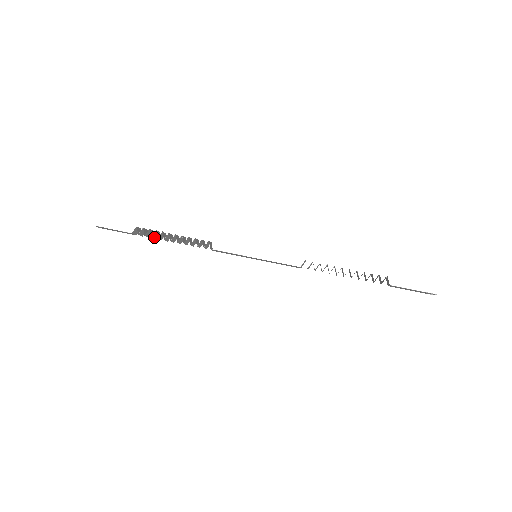
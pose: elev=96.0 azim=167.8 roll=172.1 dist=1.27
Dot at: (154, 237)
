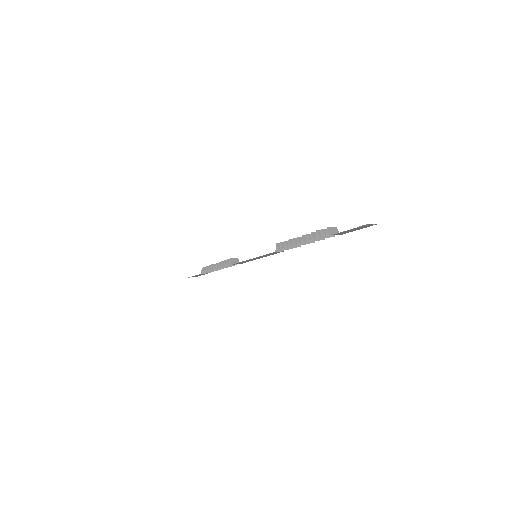
Dot at: occluded
